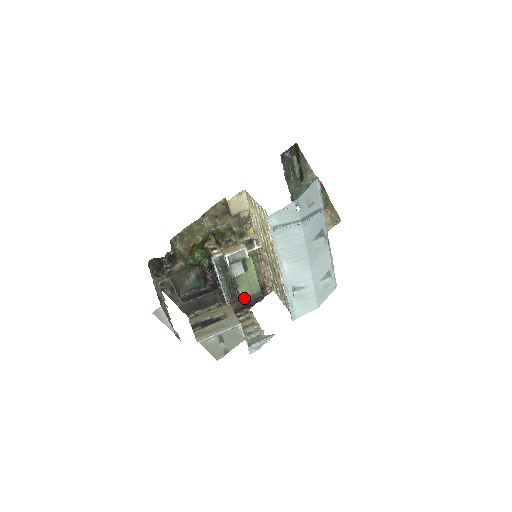
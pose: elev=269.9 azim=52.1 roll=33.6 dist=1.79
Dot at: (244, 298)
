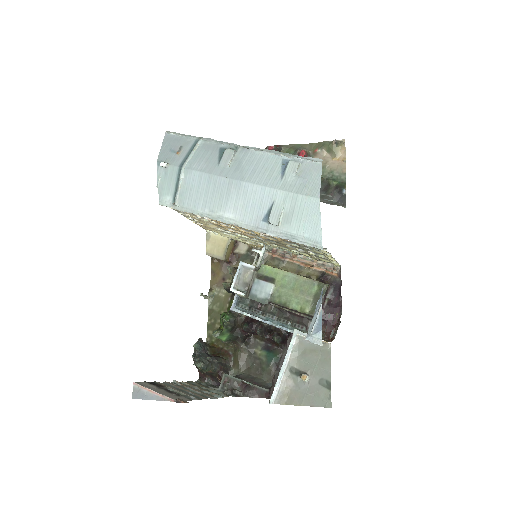
Dot at: (311, 310)
